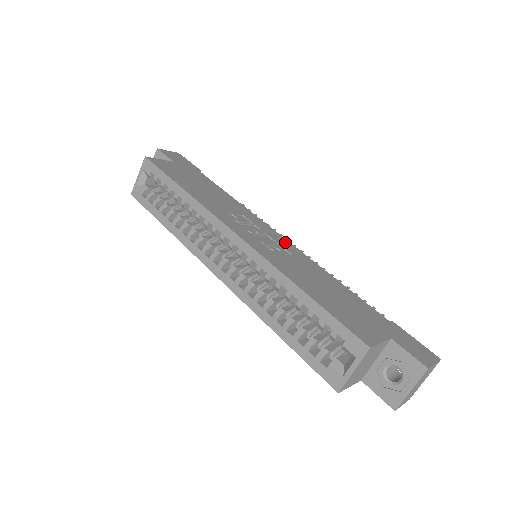
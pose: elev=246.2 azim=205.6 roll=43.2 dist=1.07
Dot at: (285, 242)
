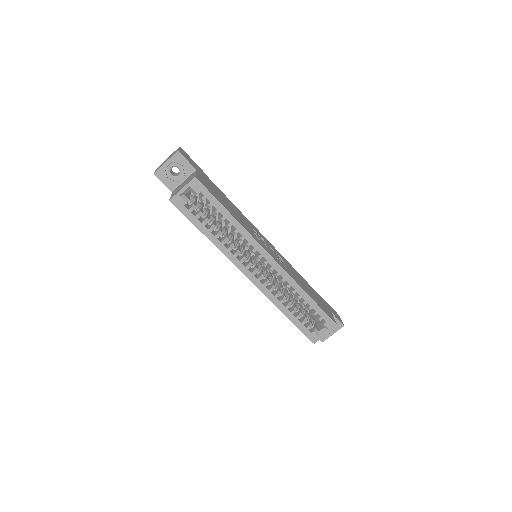
Dot at: (274, 248)
